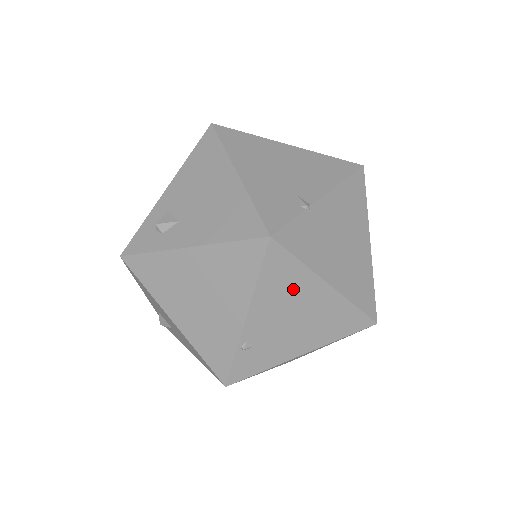
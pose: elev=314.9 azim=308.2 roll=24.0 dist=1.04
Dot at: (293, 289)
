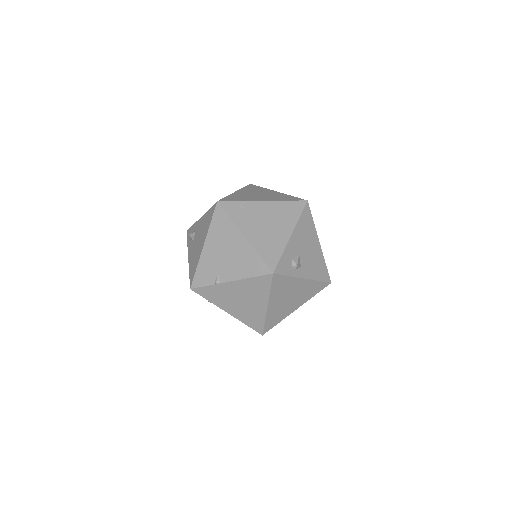
Dot at: occluded
